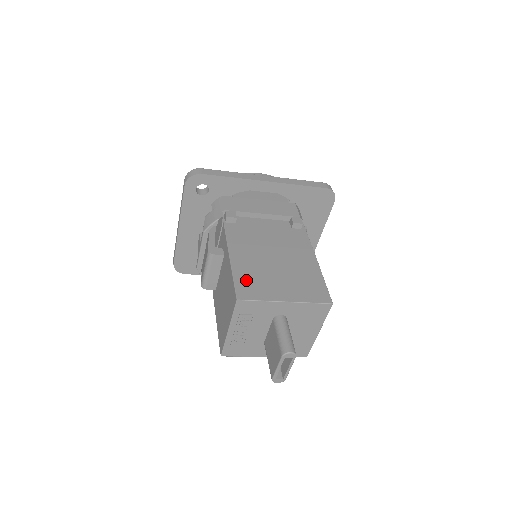
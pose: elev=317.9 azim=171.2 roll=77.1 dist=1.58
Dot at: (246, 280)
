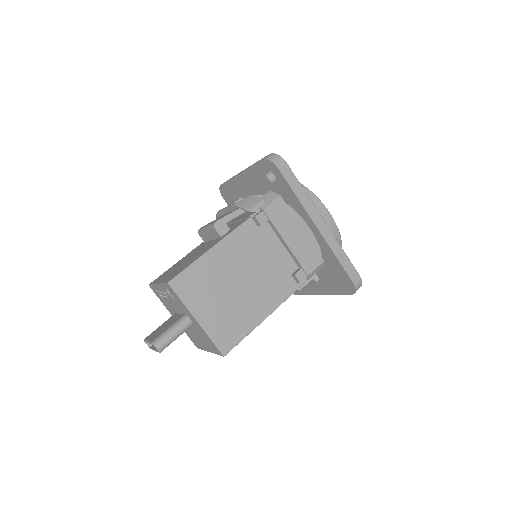
Dot at: (195, 276)
